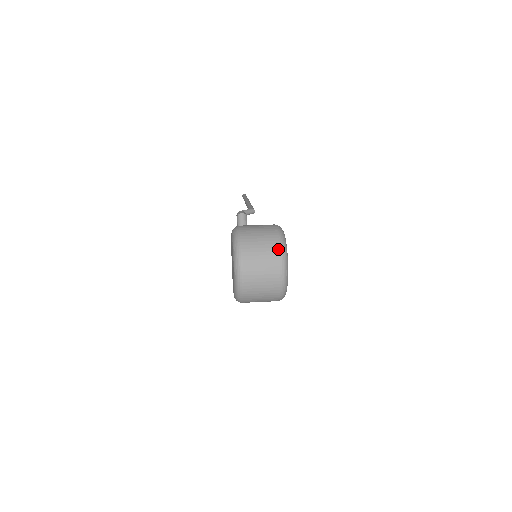
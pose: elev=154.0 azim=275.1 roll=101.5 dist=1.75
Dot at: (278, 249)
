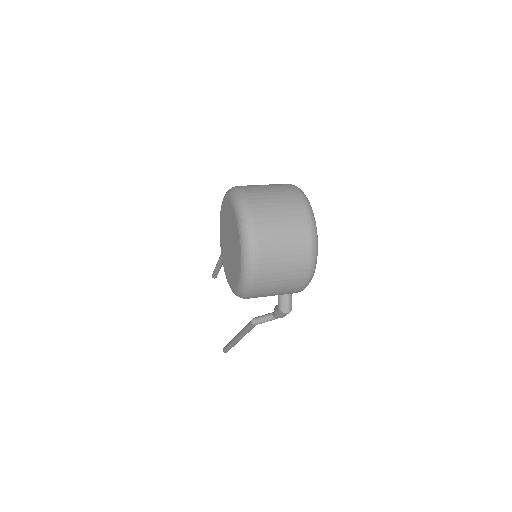
Dot at: (294, 189)
